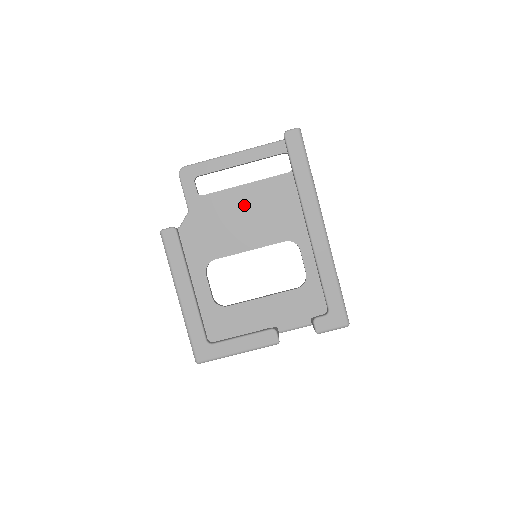
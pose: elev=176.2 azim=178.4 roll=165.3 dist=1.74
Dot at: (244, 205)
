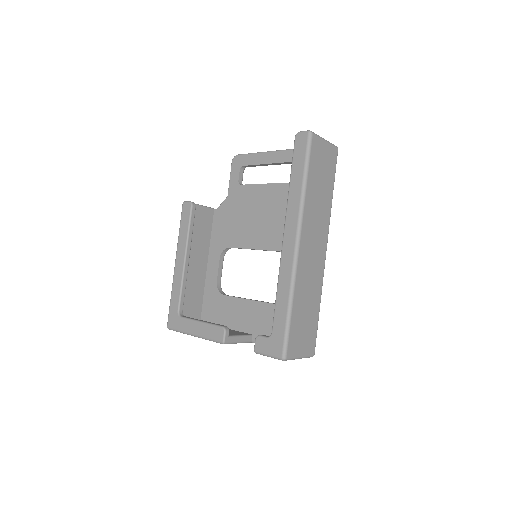
Dot at: (267, 204)
